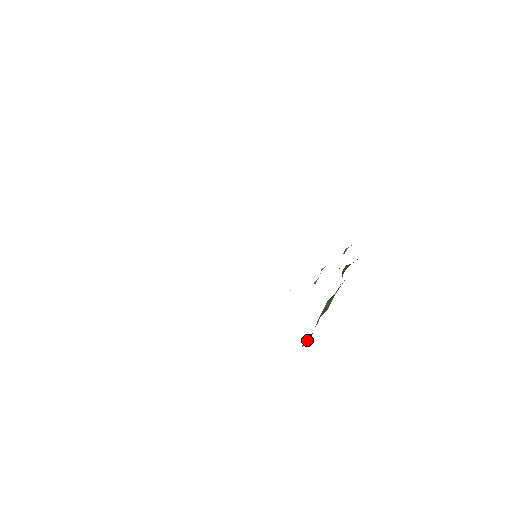
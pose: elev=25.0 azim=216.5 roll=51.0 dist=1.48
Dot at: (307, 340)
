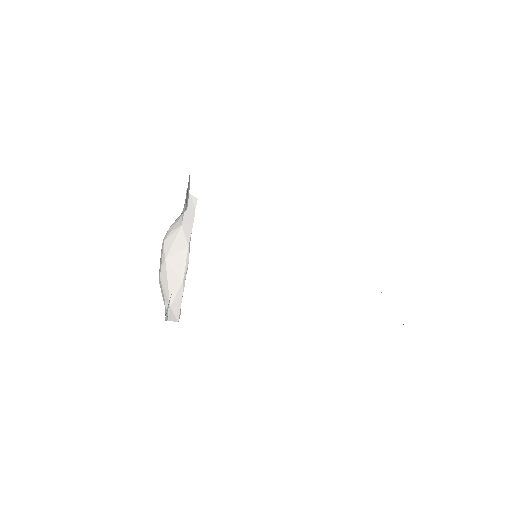
Dot at: occluded
